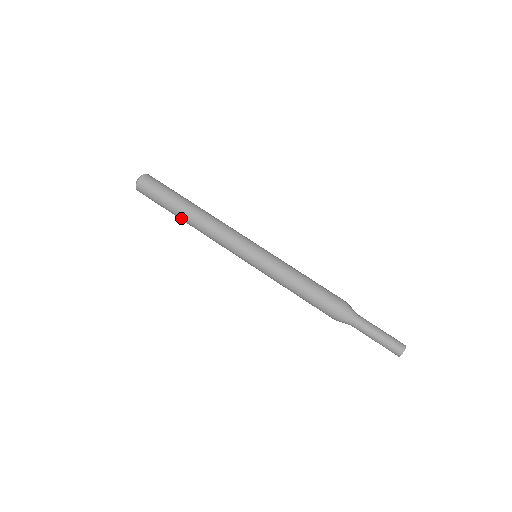
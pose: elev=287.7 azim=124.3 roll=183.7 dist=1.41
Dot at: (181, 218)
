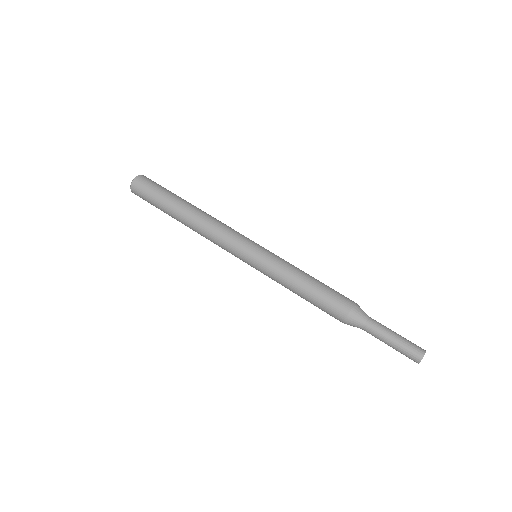
Dot at: (177, 214)
